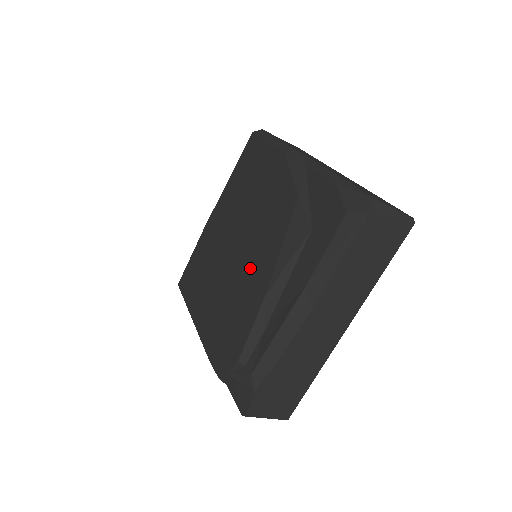
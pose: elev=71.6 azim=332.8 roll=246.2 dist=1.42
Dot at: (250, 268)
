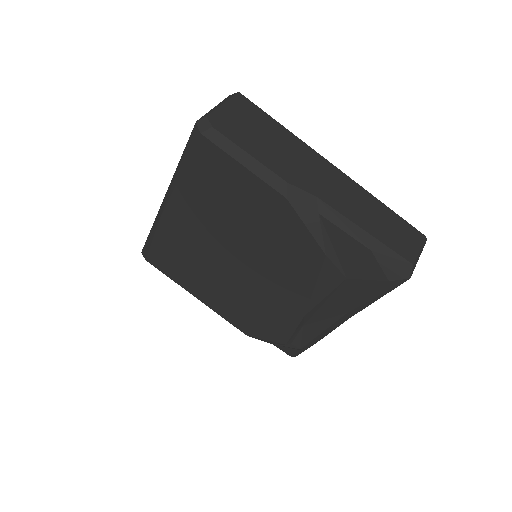
Dot at: (272, 289)
